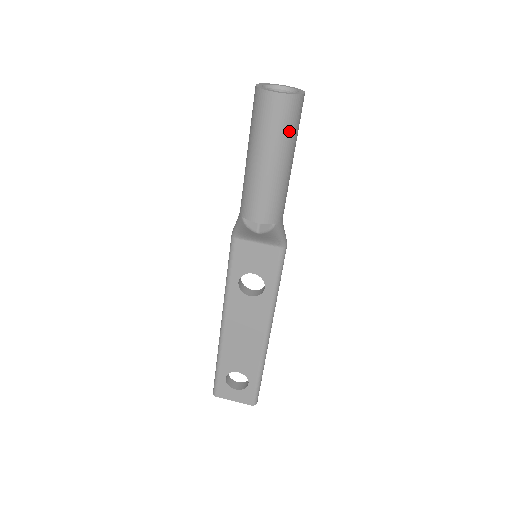
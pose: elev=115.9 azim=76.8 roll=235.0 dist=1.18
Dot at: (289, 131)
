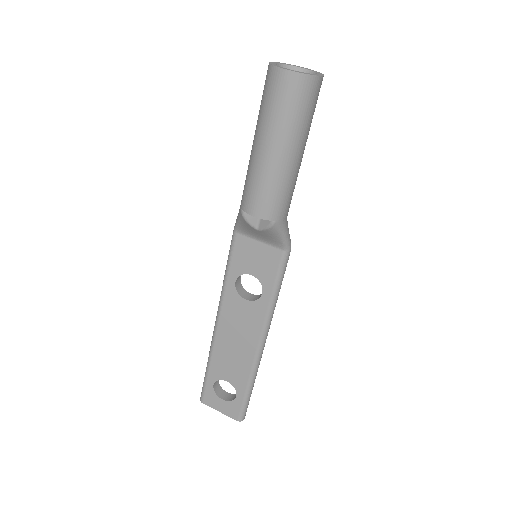
Dot at: (298, 116)
